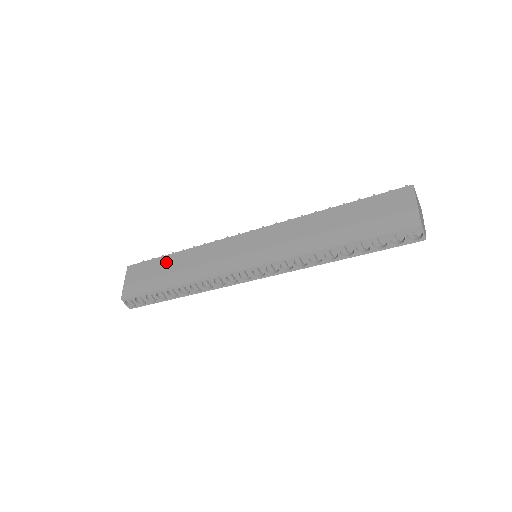
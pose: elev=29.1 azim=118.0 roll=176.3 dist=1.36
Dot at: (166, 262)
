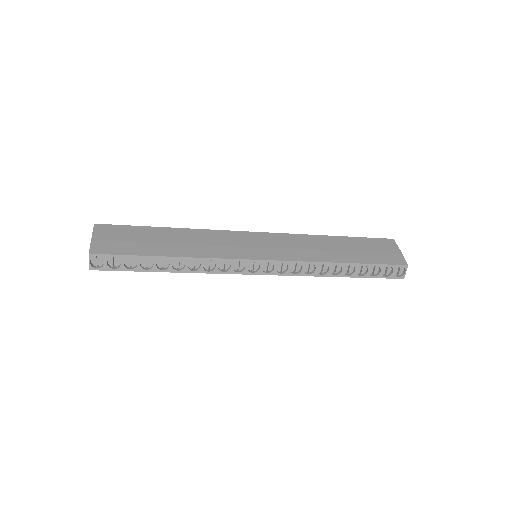
Dot at: (155, 232)
